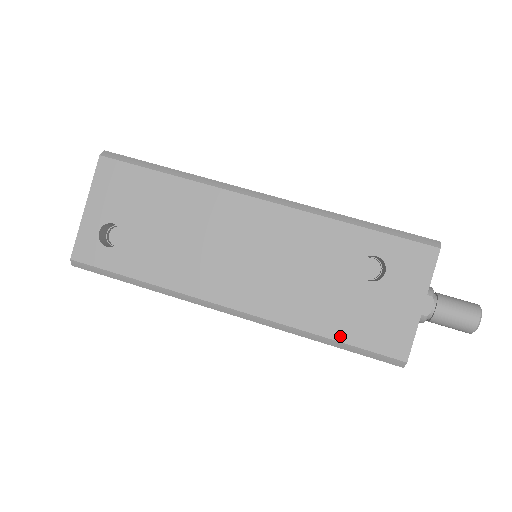
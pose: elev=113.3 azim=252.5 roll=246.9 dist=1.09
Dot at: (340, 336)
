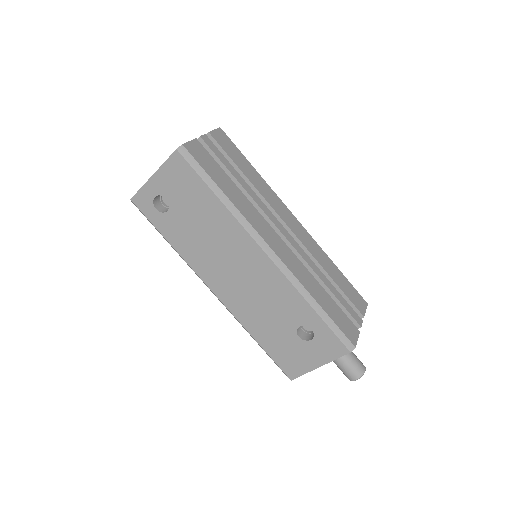
Dot at: (265, 347)
